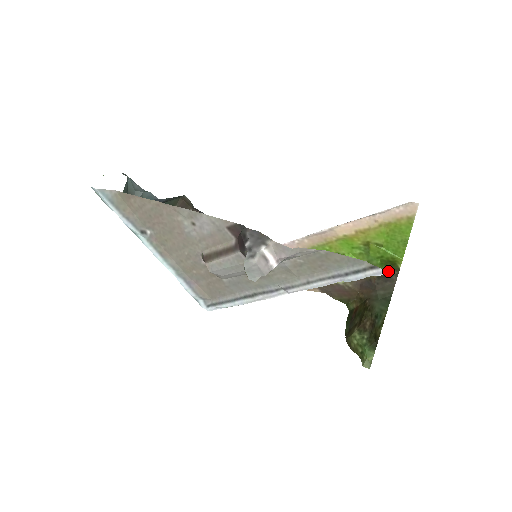
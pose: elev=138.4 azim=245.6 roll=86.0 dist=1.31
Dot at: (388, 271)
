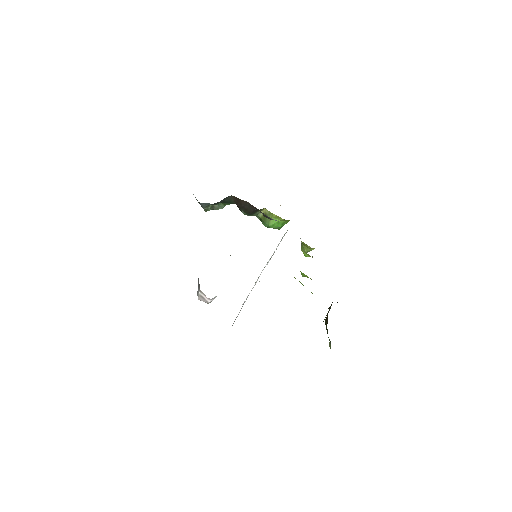
Dot at: occluded
